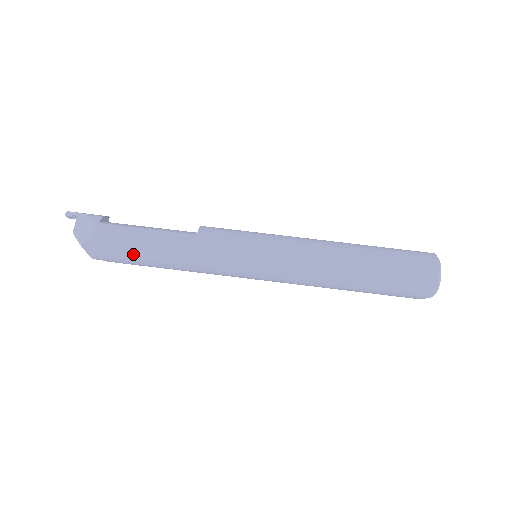
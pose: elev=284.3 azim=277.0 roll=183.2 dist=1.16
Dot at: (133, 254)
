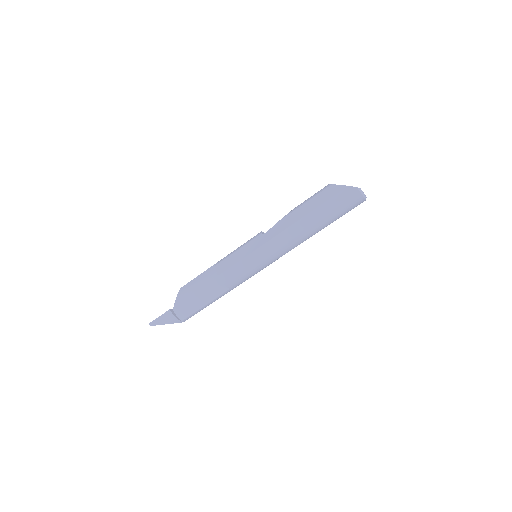
Dot at: occluded
